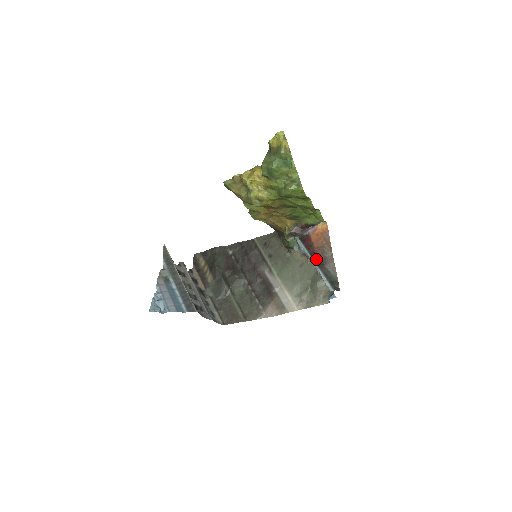
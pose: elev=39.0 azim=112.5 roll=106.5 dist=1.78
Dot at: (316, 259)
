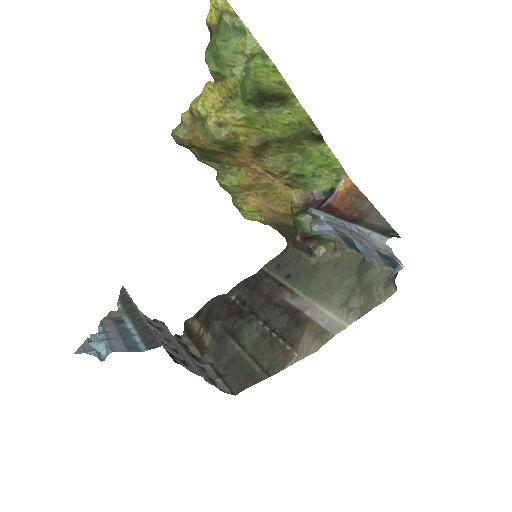
Dot at: (347, 218)
